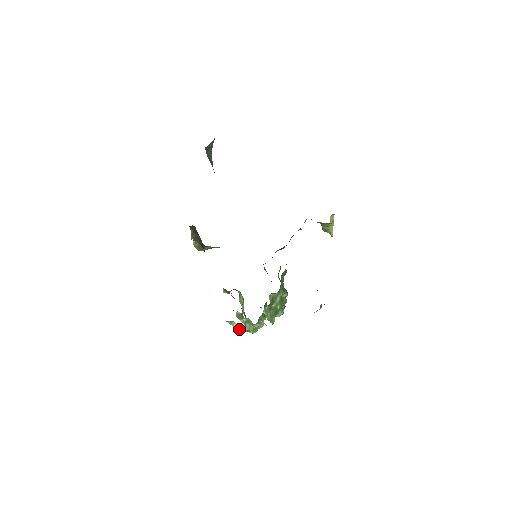
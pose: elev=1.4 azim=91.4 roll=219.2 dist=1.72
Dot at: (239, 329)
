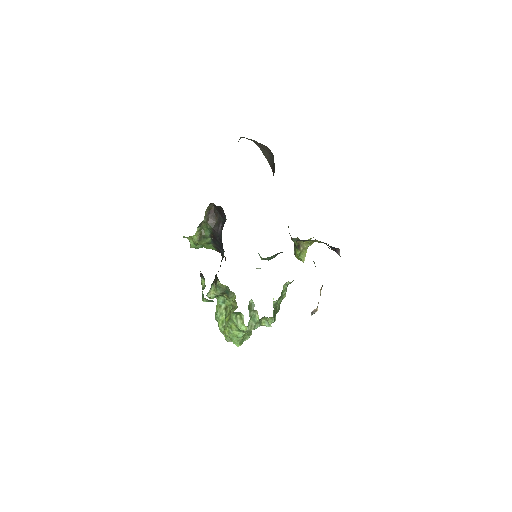
Dot at: (241, 327)
